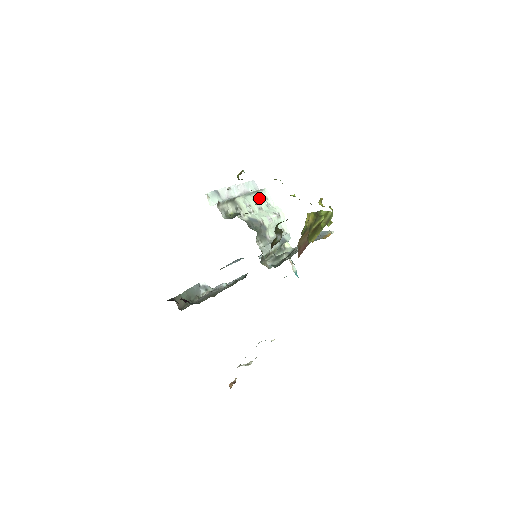
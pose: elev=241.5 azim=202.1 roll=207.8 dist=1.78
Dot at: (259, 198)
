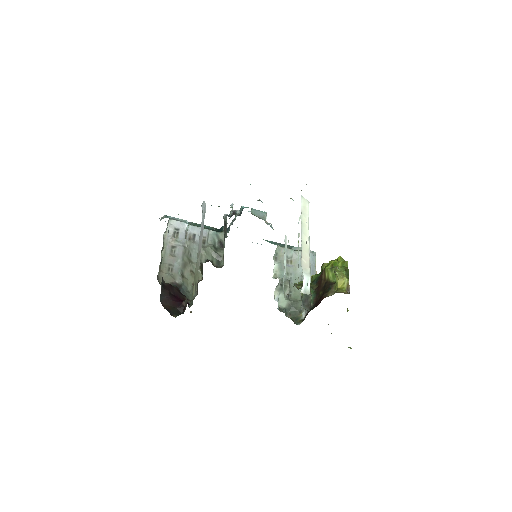
Dot at: occluded
